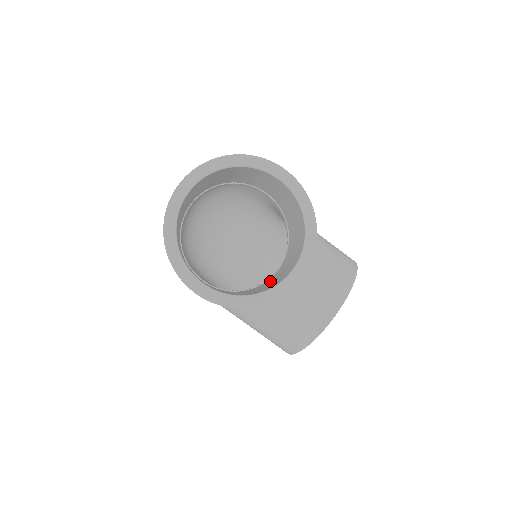
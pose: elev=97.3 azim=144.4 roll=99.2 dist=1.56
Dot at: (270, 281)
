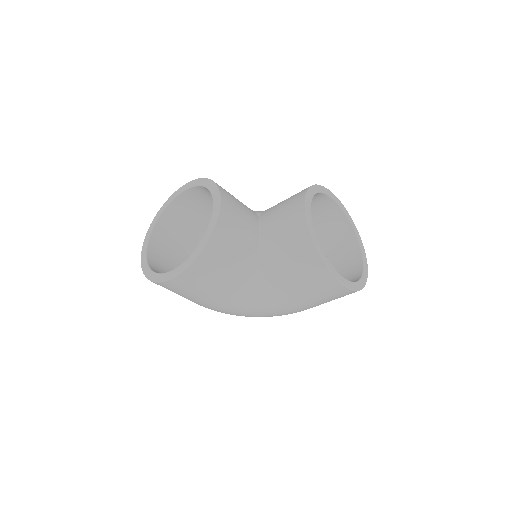
Dot at: occluded
